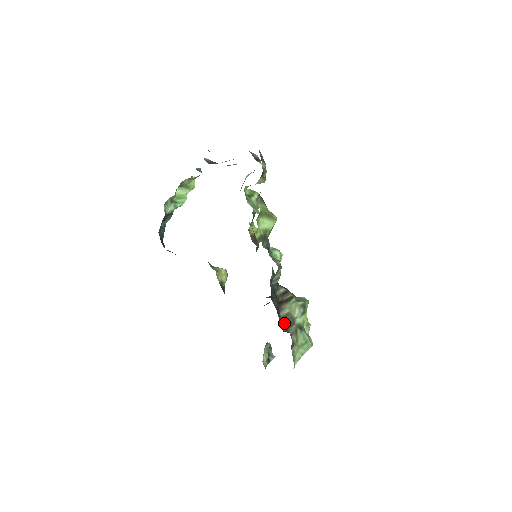
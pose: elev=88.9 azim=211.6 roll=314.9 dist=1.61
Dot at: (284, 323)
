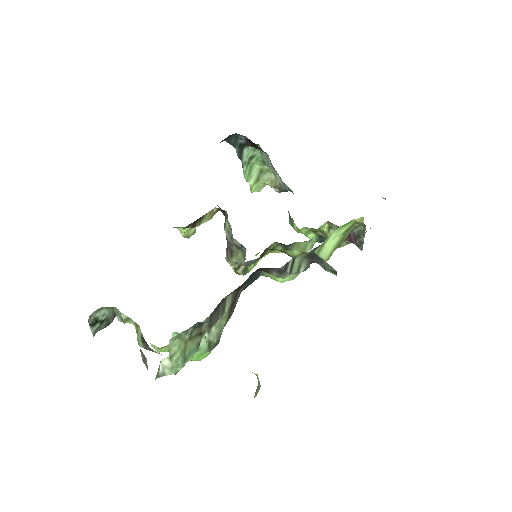
Dot at: (219, 304)
